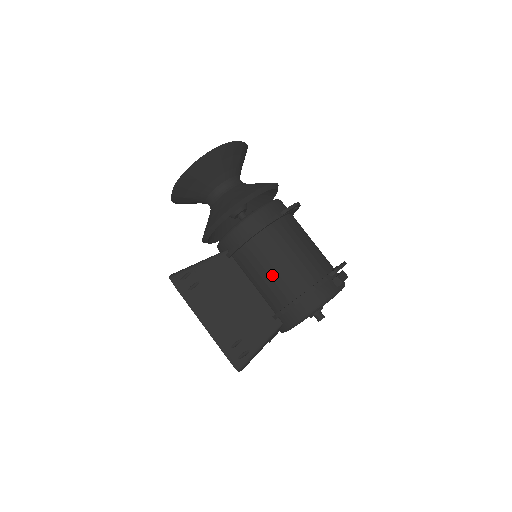
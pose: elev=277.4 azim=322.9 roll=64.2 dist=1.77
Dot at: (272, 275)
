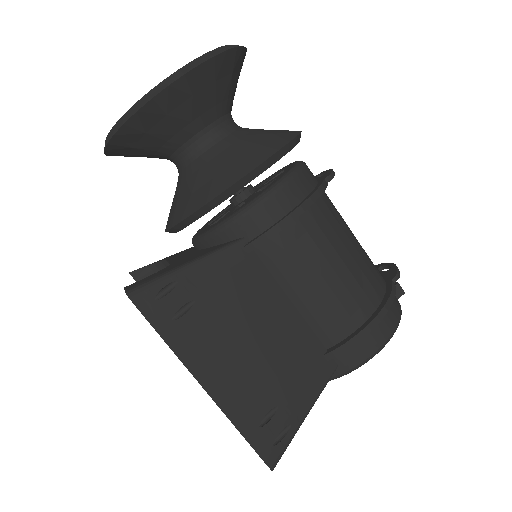
Dot at: (331, 281)
